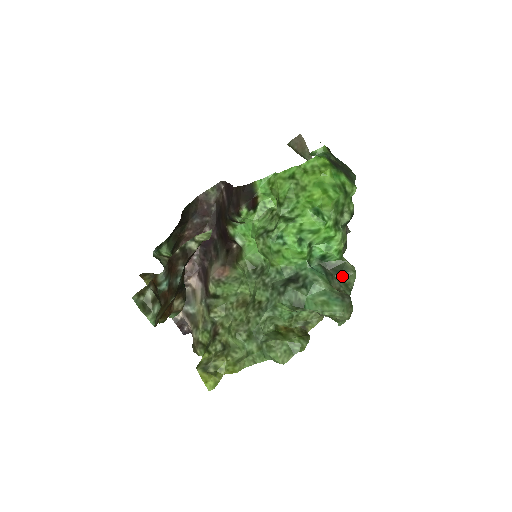
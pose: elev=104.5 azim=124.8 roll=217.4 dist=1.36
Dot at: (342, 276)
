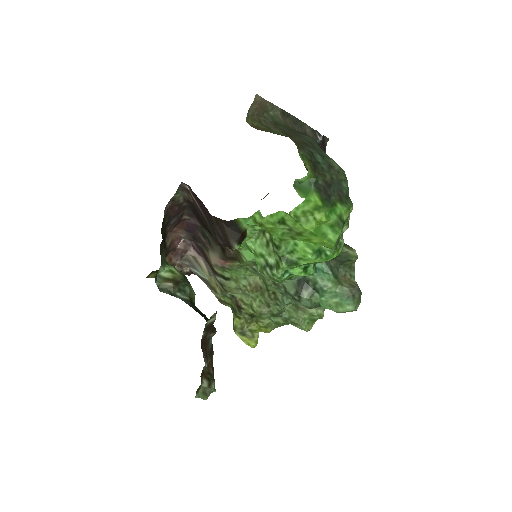
Dot at: (346, 263)
